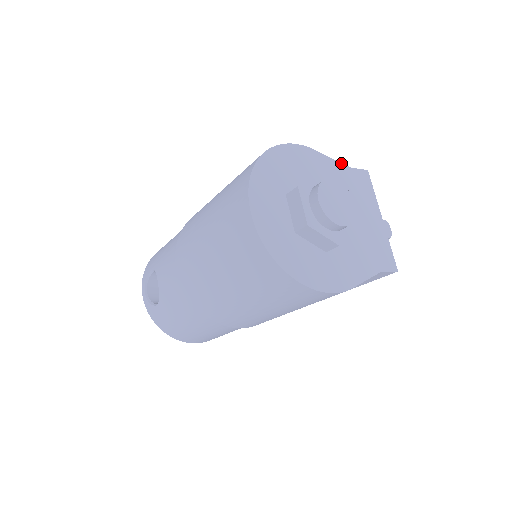
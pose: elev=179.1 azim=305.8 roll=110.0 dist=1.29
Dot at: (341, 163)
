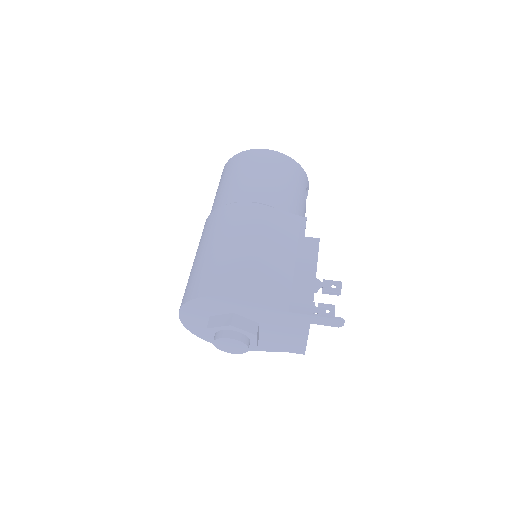
Dot at: (278, 309)
